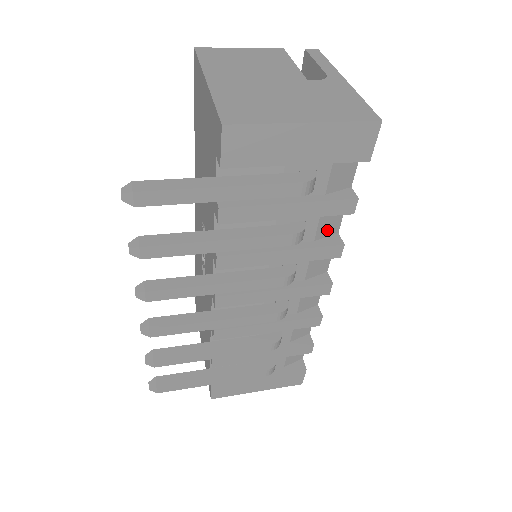
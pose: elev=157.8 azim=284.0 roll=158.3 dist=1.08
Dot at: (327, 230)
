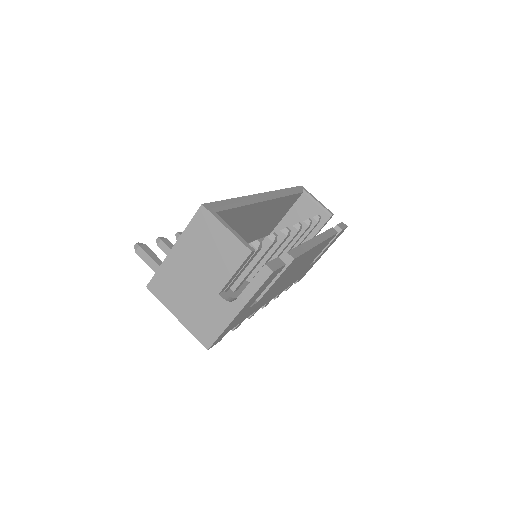
Dot at: occluded
